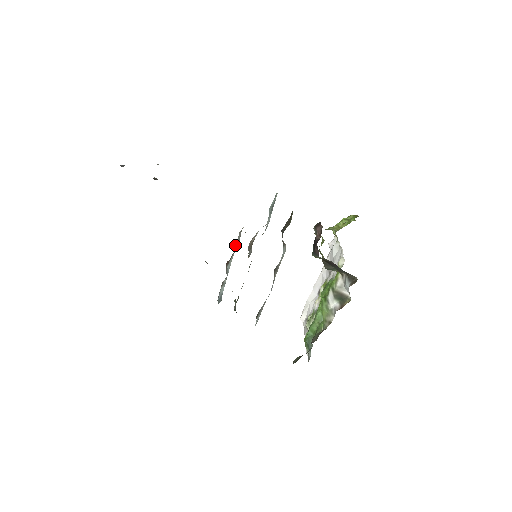
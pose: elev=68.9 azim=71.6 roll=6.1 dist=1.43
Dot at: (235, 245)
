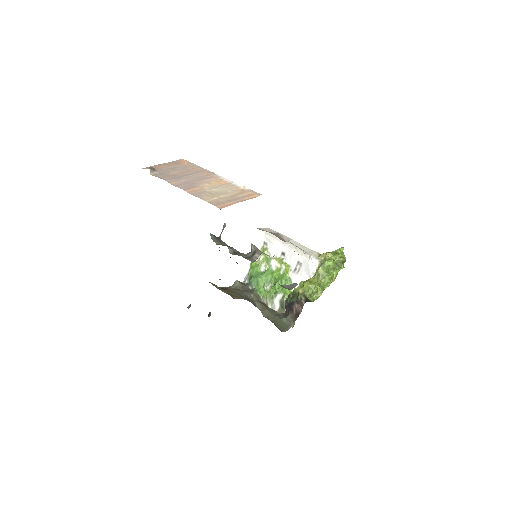
Dot at: occluded
